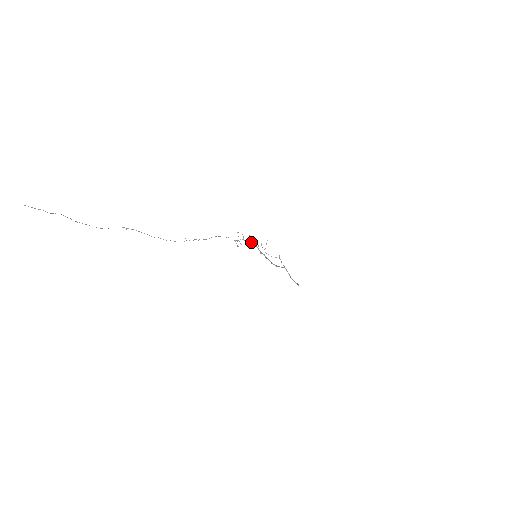
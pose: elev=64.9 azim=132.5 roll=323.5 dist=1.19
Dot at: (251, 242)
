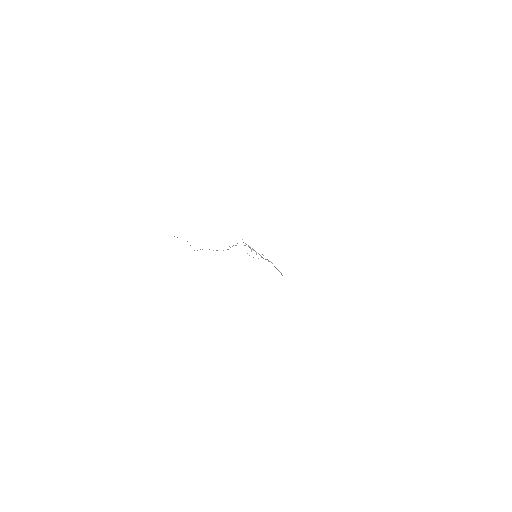
Dot at: occluded
